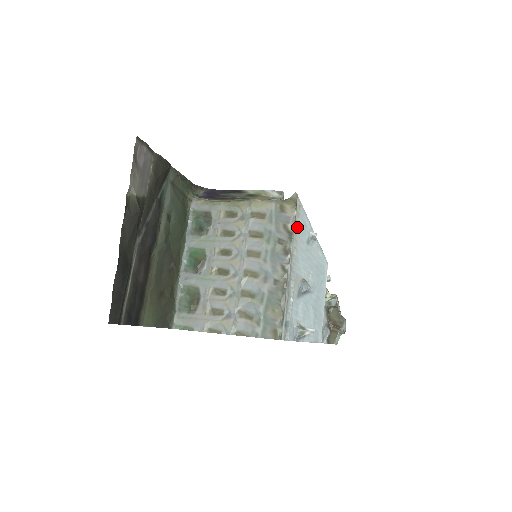
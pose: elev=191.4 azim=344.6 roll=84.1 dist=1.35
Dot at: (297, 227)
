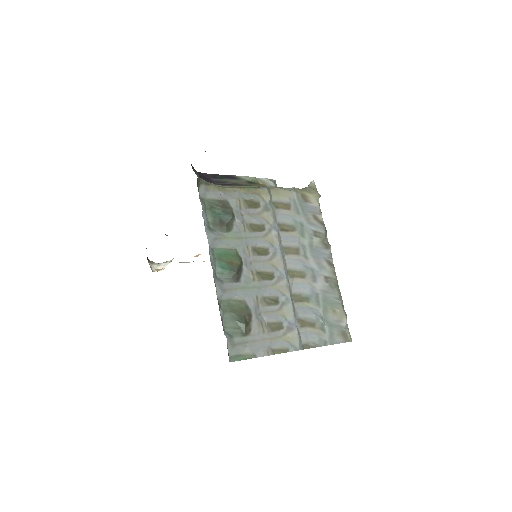
Dot at: occluded
